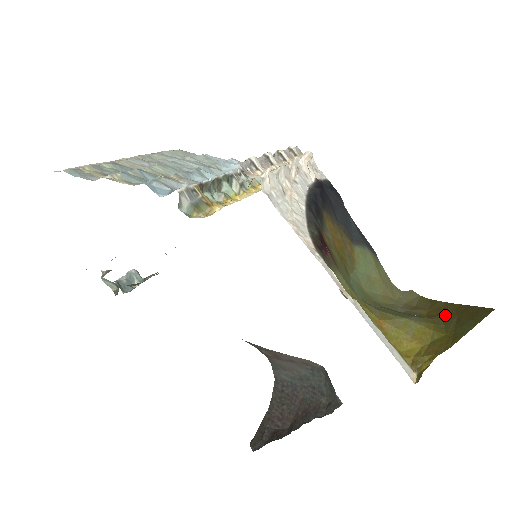
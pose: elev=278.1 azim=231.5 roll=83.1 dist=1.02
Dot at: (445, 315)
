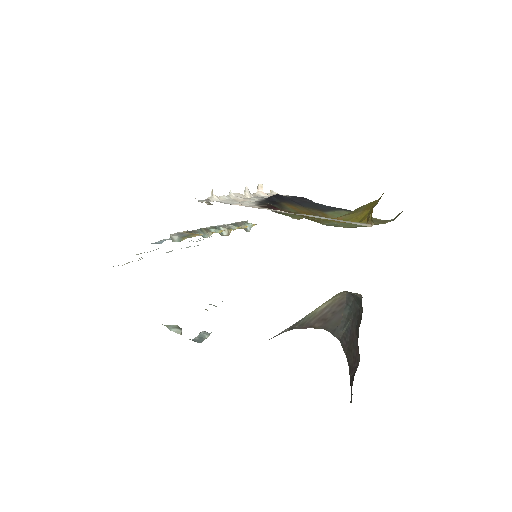
Dot at: occluded
